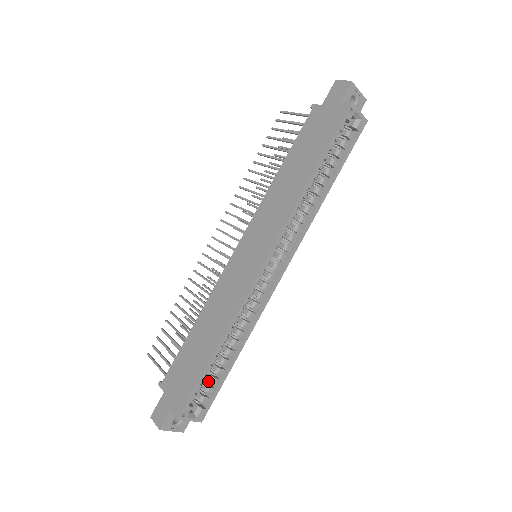
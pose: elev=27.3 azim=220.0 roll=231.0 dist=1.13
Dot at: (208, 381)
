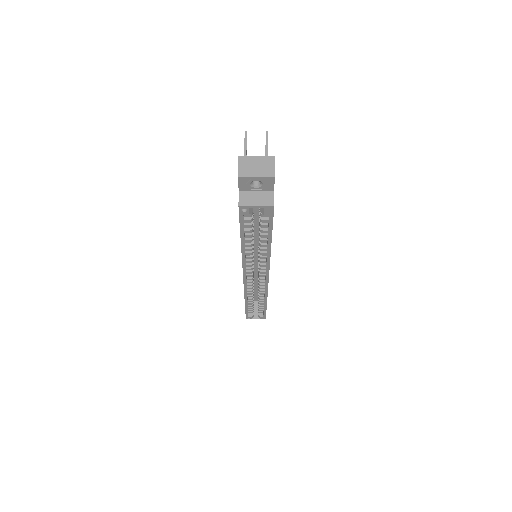
Dot at: occluded
